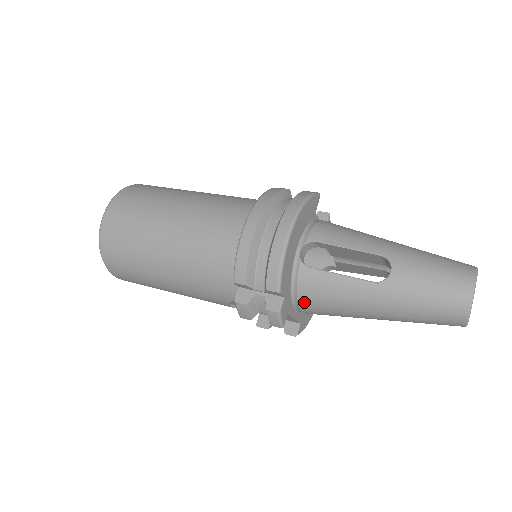
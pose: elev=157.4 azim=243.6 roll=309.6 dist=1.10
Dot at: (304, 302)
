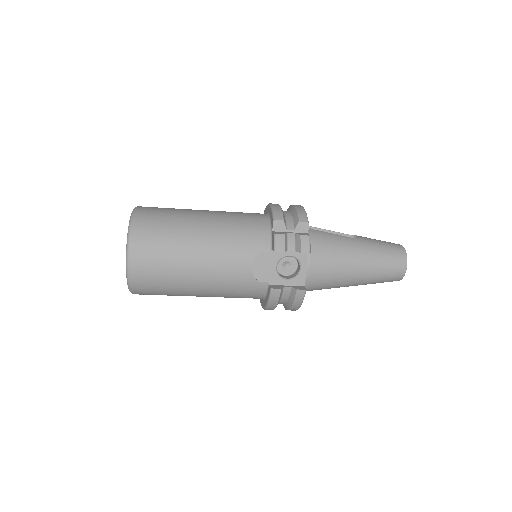
Dot at: (315, 250)
